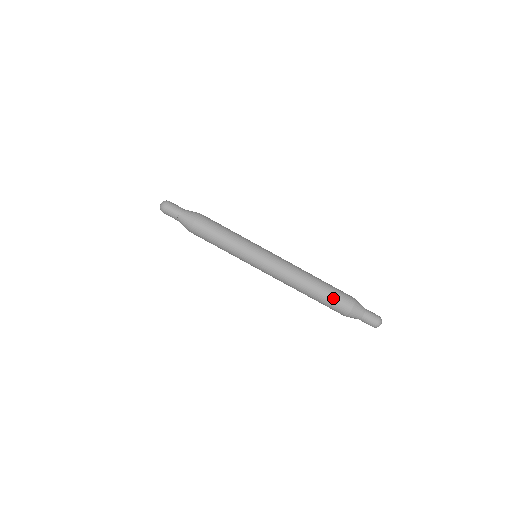
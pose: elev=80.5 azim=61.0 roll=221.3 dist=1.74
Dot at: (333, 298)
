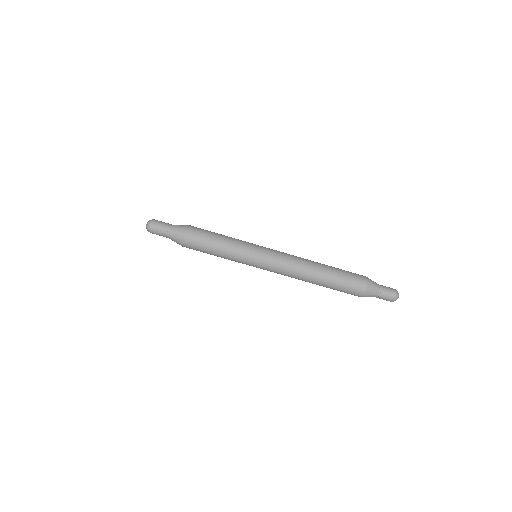
Dot at: (342, 286)
